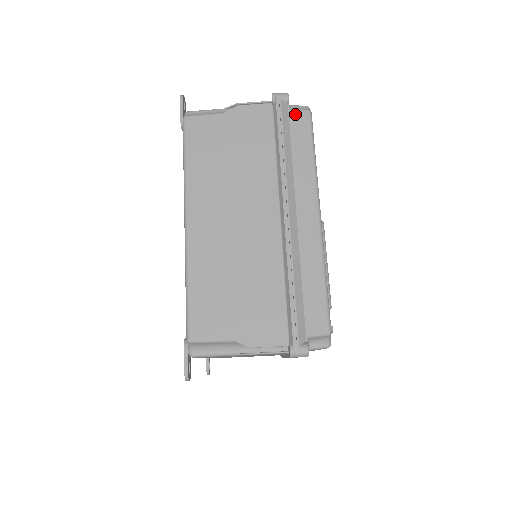
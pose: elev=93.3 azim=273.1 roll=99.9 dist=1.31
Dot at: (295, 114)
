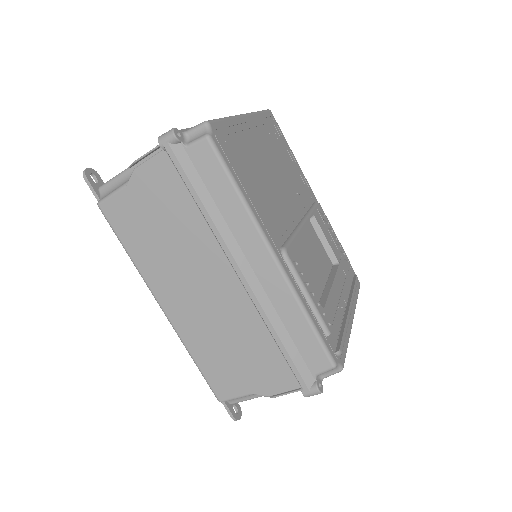
Dot at: (194, 151)
